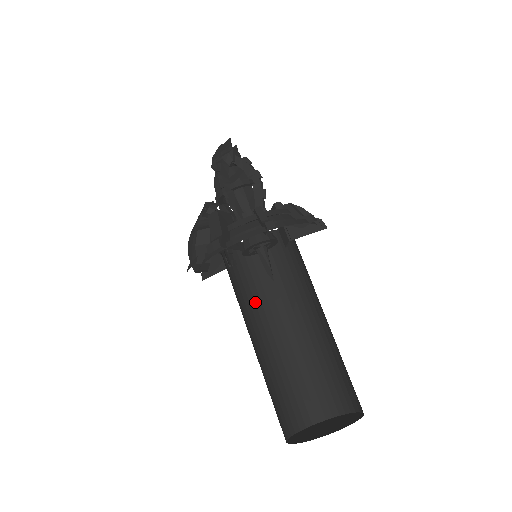
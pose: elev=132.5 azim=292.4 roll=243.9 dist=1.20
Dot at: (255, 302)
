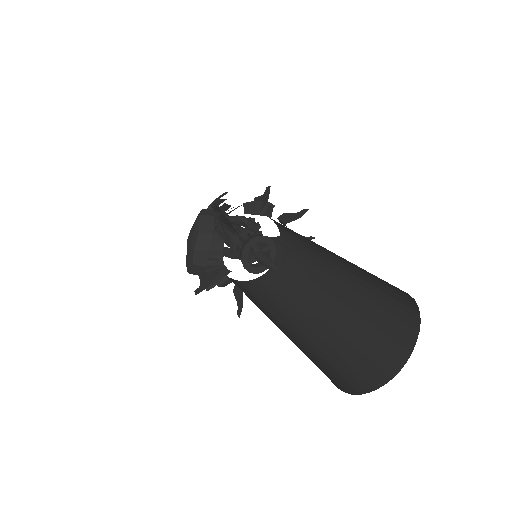
Dot at: (257, 305)
